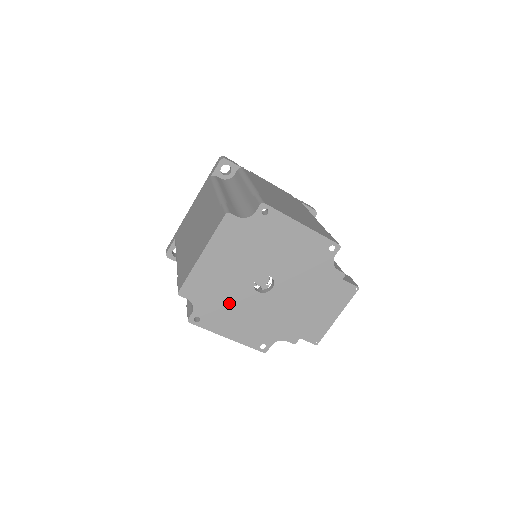
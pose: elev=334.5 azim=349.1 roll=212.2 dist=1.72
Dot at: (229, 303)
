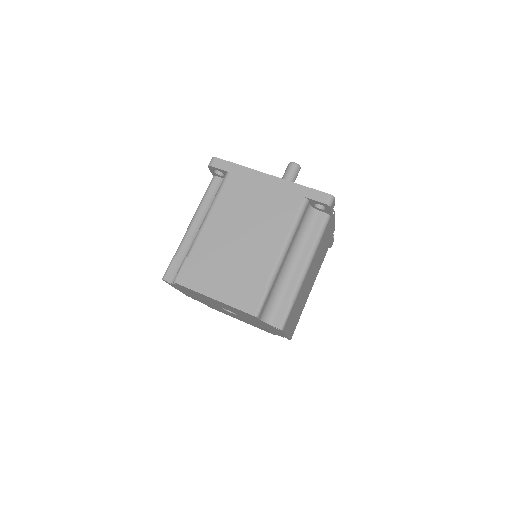
Dot at: occluded
